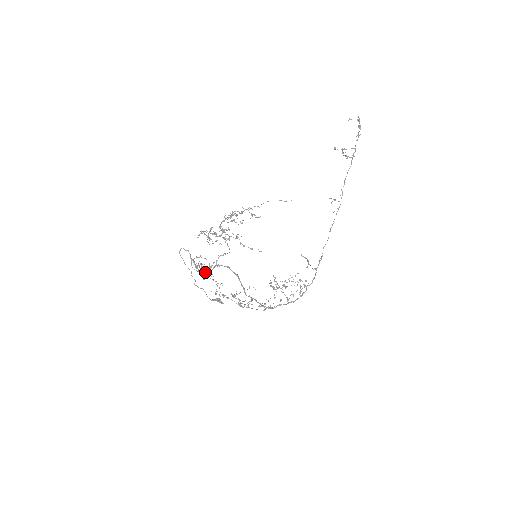
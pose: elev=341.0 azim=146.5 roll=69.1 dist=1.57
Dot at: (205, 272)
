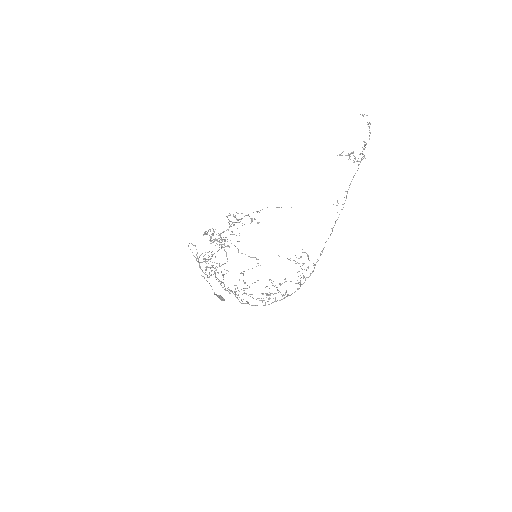
Dot at: (207, 275)
